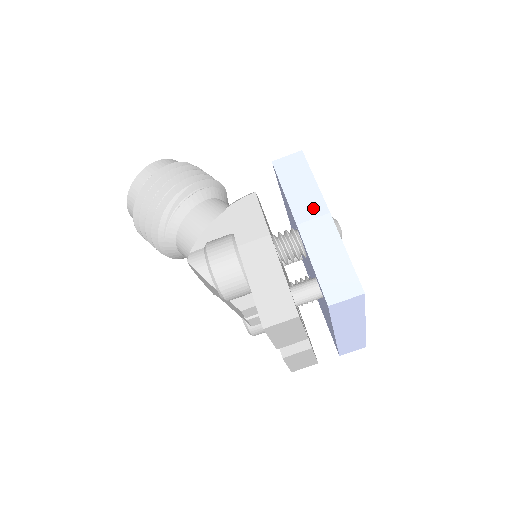
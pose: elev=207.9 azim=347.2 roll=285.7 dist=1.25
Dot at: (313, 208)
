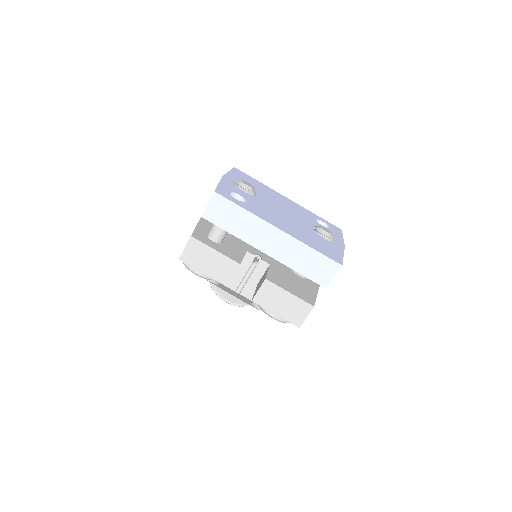
Dot at: occluded
